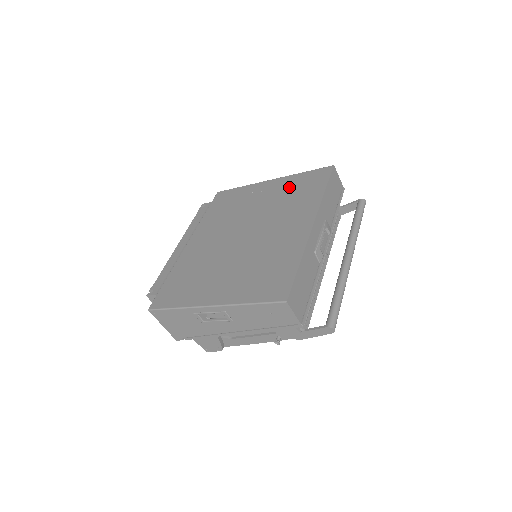
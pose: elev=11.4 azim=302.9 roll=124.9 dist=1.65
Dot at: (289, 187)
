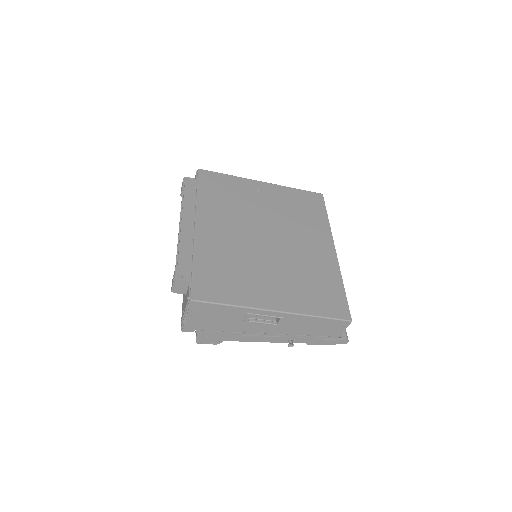
Dot at: (290, 200)
